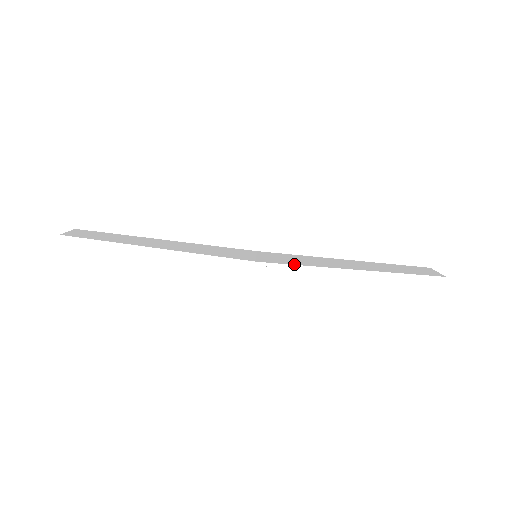
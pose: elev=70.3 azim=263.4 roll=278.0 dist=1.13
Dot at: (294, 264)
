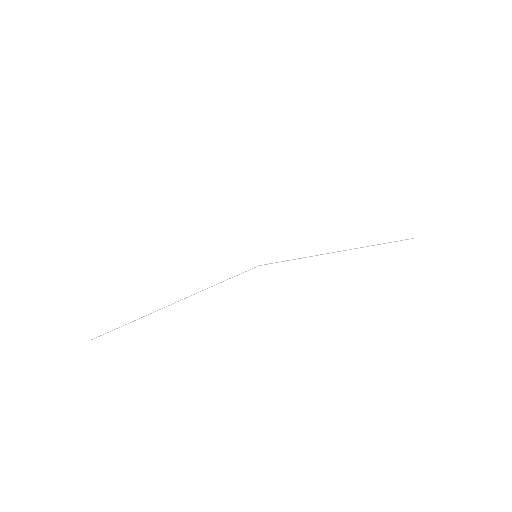
Dot at: (275, 223)
